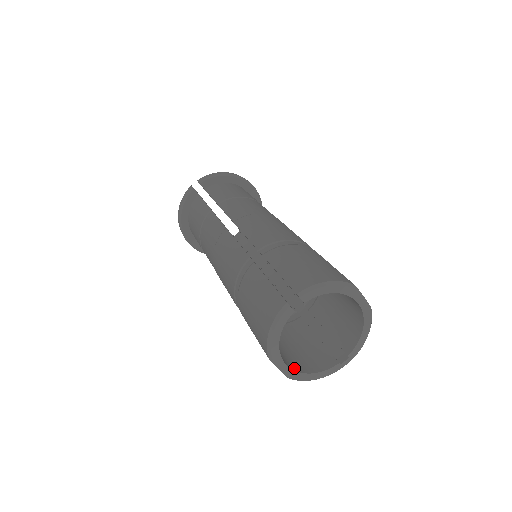
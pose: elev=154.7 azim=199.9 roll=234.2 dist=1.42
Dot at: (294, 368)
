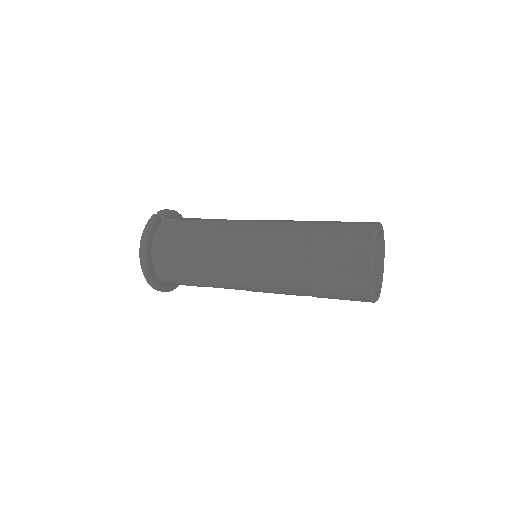
Dot at: occluded
